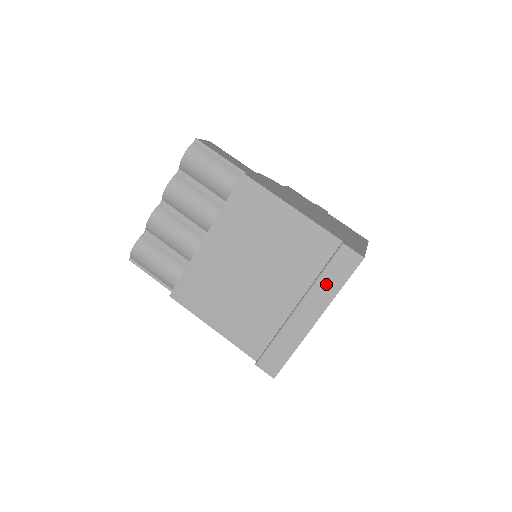
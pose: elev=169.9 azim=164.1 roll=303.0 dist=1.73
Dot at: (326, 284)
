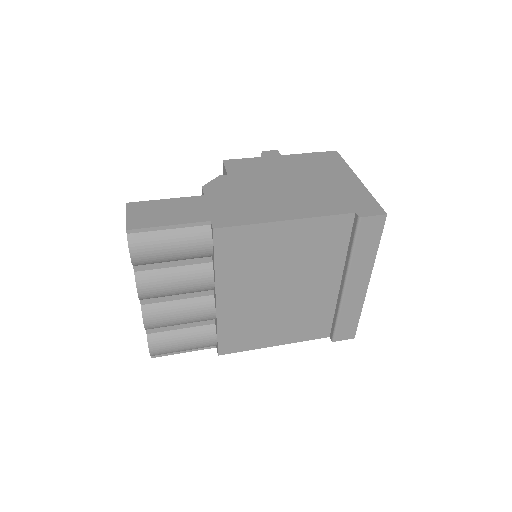
Dot at: (362, 256)
